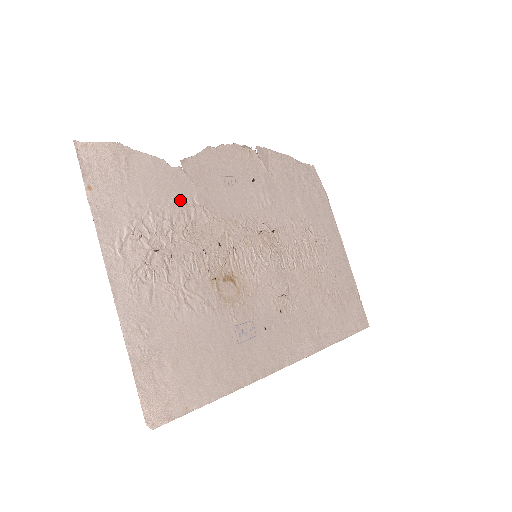
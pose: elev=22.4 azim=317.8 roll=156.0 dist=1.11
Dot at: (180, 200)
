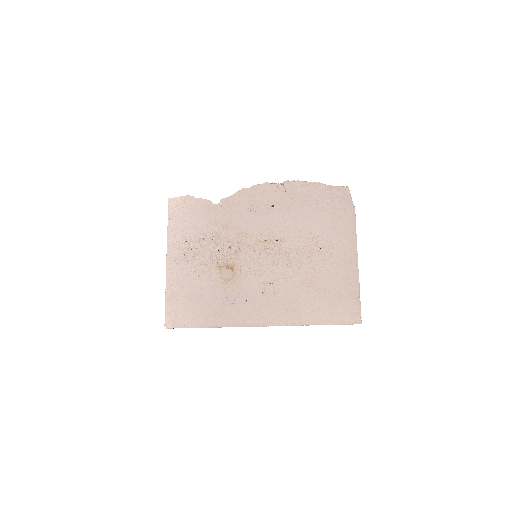
Dot at: (213, 222)
